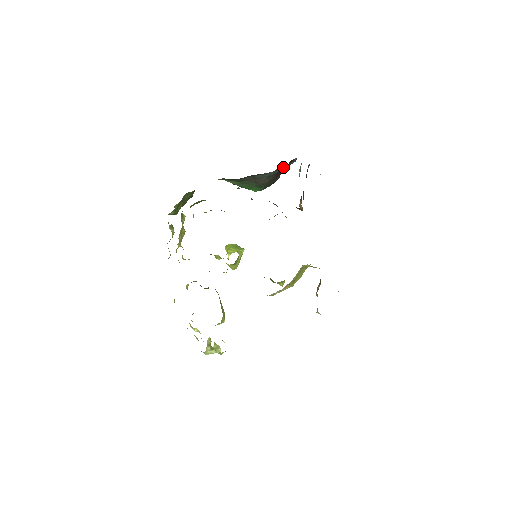
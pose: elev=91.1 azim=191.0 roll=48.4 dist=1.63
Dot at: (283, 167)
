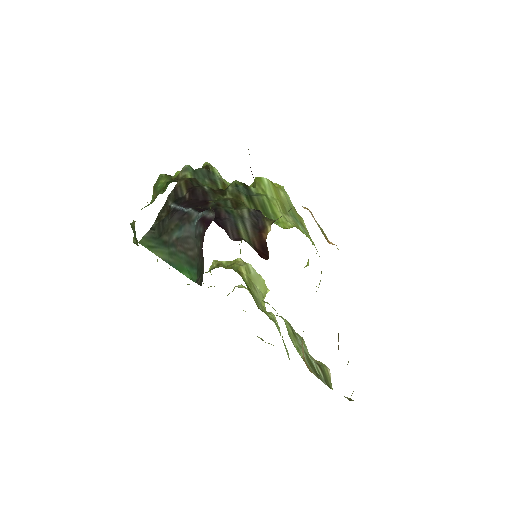
Dot at: (204, 226)
